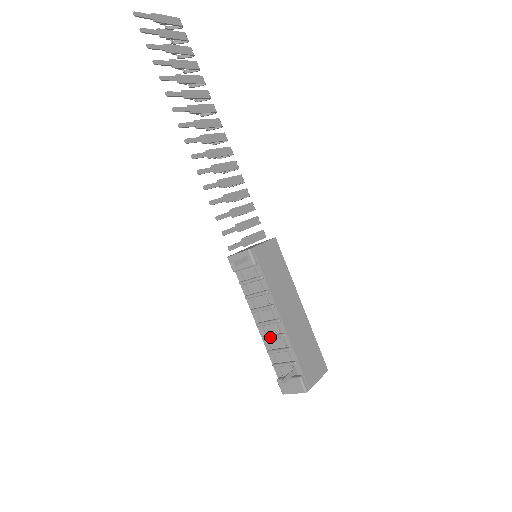
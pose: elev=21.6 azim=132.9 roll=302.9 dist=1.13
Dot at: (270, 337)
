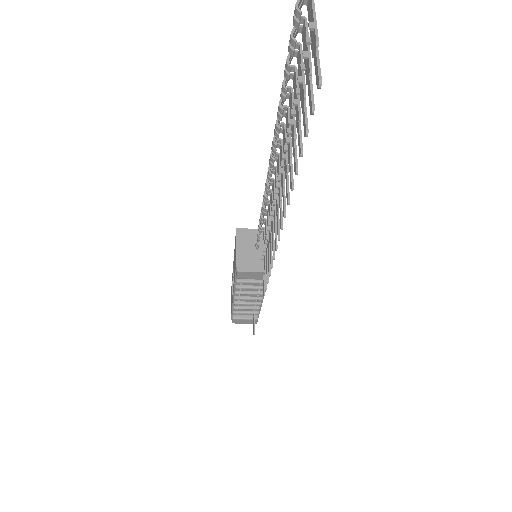
Dot at: (245, 304)
